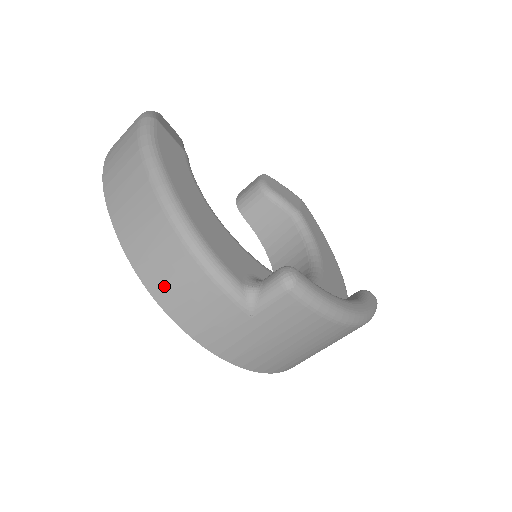
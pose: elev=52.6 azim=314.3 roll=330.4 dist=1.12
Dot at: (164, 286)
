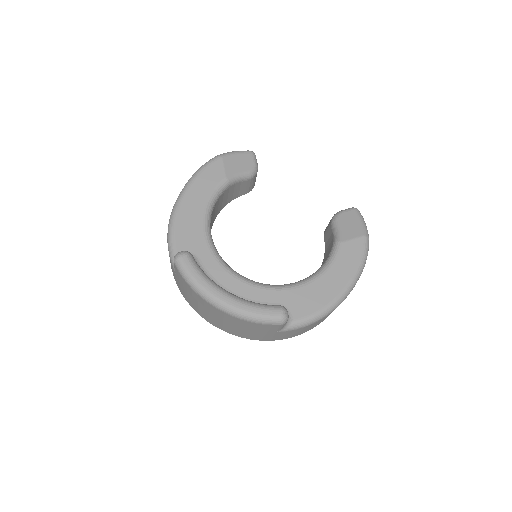
Dot at: occluded
